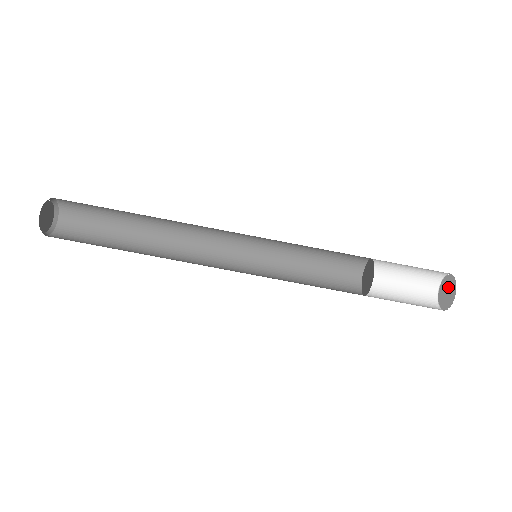
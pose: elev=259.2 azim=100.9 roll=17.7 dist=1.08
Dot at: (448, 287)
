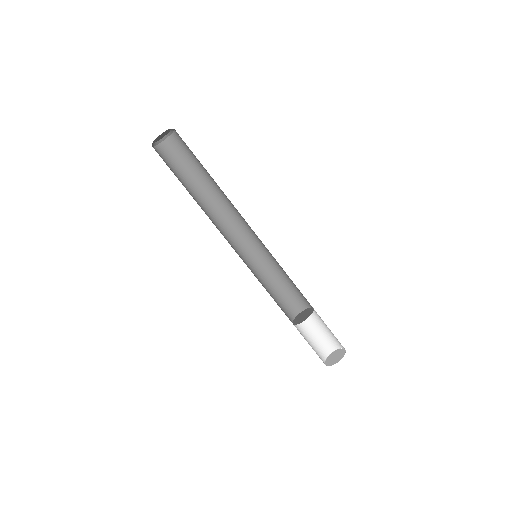
Dot at: (338, 355)
